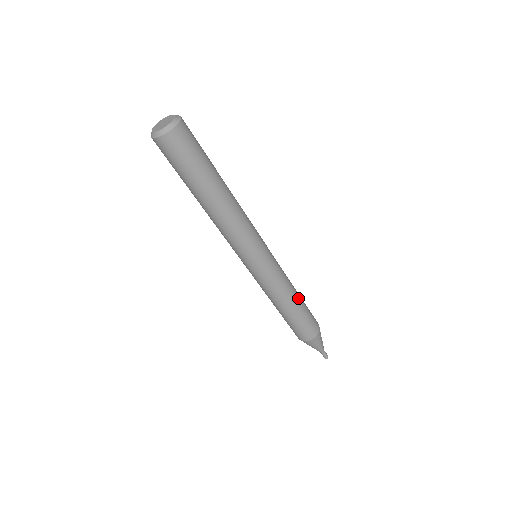
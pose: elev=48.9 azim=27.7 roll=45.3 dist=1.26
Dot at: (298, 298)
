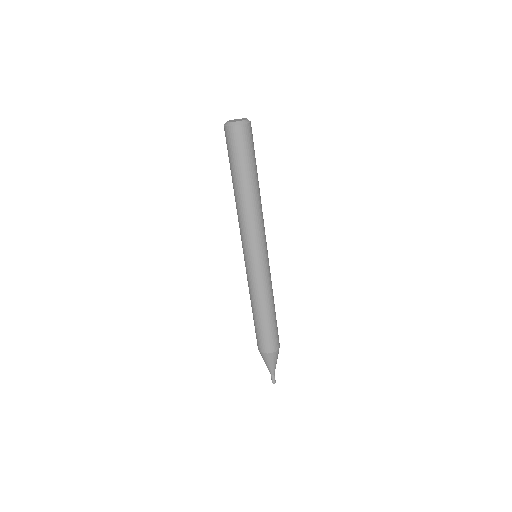
Dot at: (274, 304)
